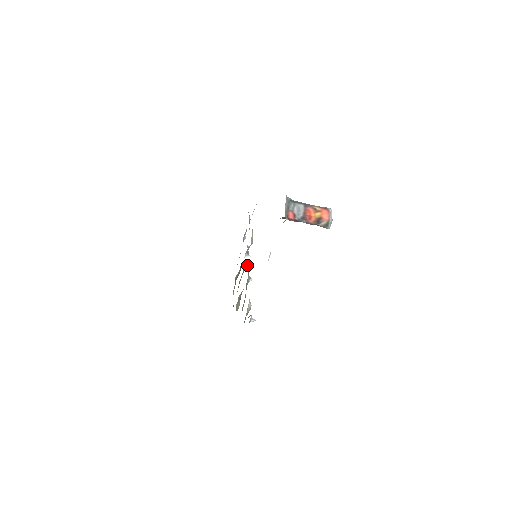
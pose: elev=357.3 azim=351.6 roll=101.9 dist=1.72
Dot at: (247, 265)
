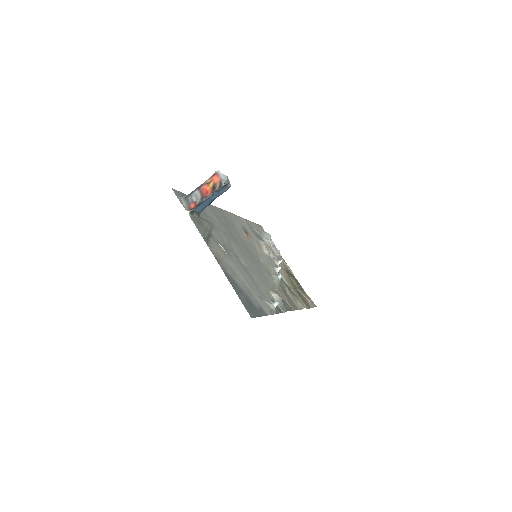
Dot at: (276, 269)
